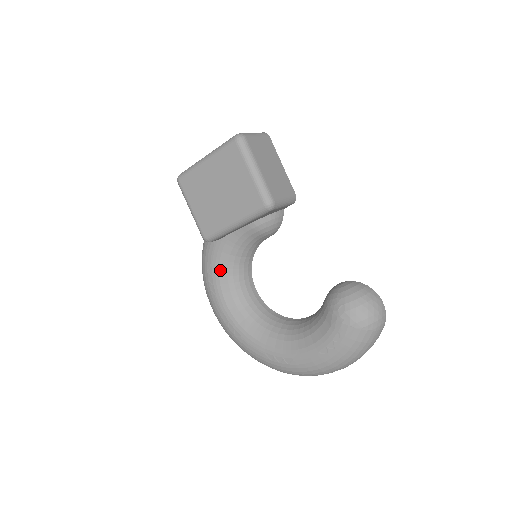
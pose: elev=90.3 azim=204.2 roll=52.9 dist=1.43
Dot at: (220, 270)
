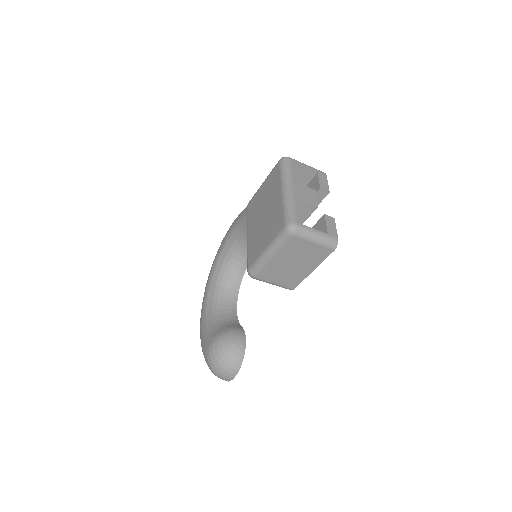
Dot at: occluded
